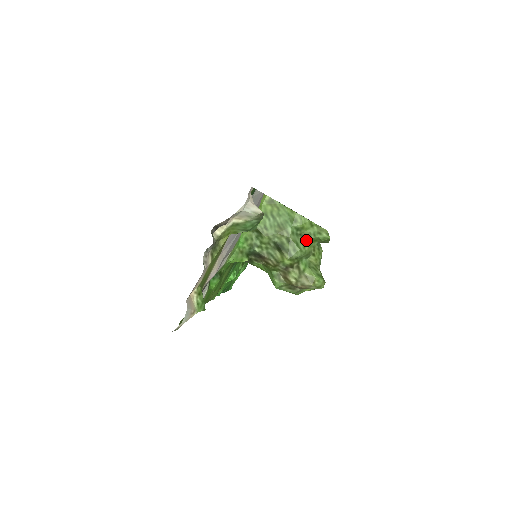
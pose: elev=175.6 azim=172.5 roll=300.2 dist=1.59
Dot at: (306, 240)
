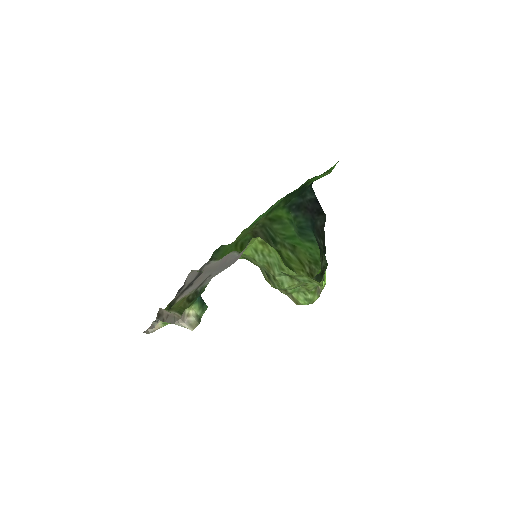
Dot at: (294, 282)
